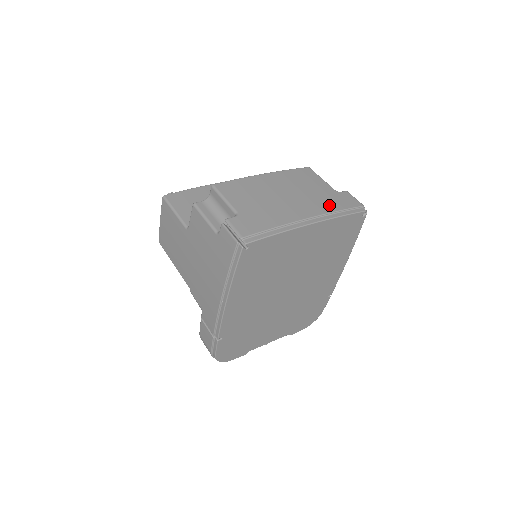
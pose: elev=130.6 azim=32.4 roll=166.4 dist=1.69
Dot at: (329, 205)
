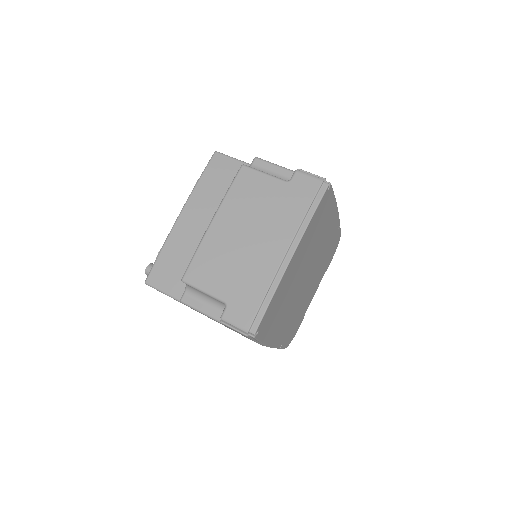
Dot at: (292, 215)
